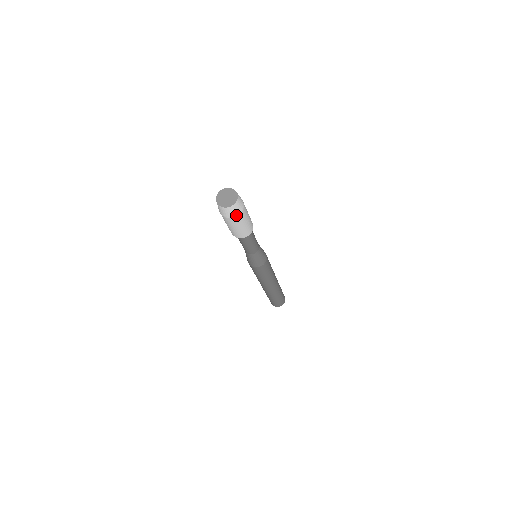
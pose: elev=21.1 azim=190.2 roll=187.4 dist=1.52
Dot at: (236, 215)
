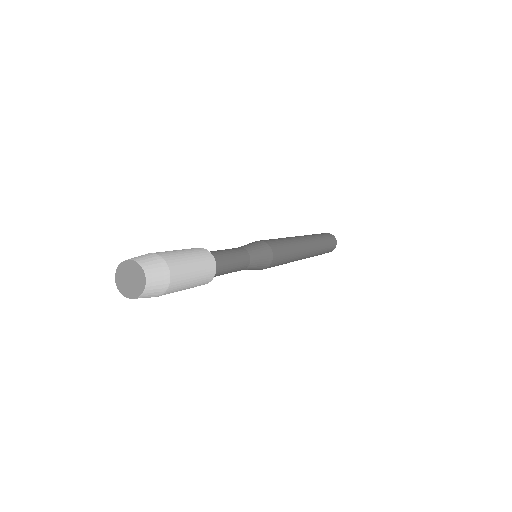
Dot at: (153, 296)
